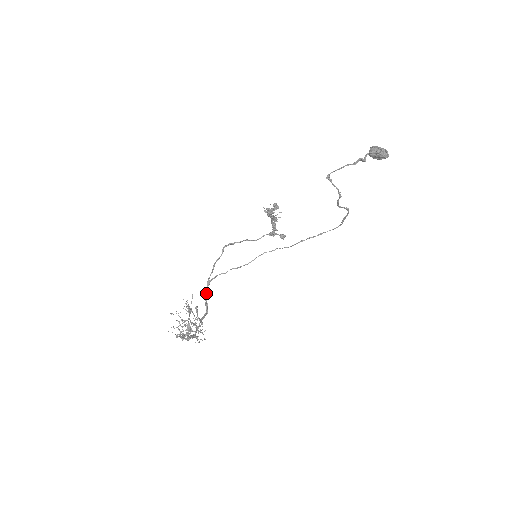
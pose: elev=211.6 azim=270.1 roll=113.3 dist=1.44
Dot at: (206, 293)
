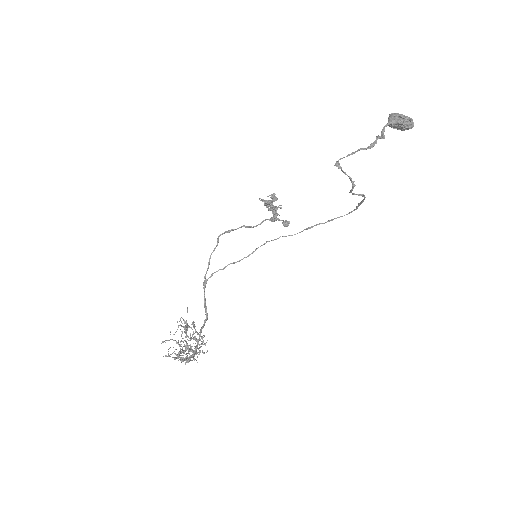
Dot at: (204, 294)
